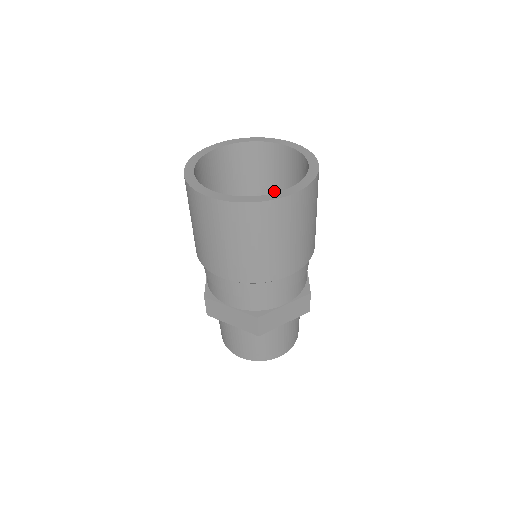
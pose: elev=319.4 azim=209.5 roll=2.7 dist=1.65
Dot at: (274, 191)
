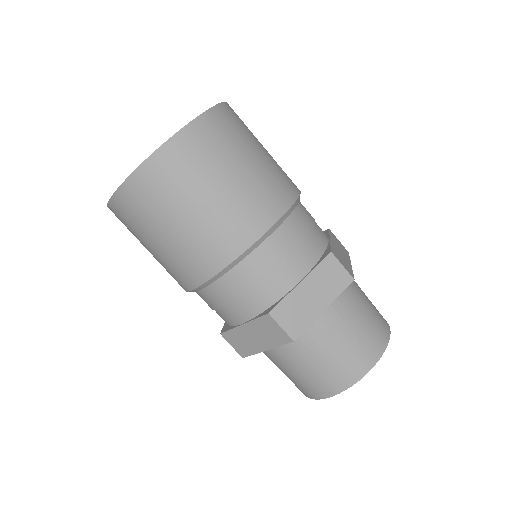
Dot at: occluded
